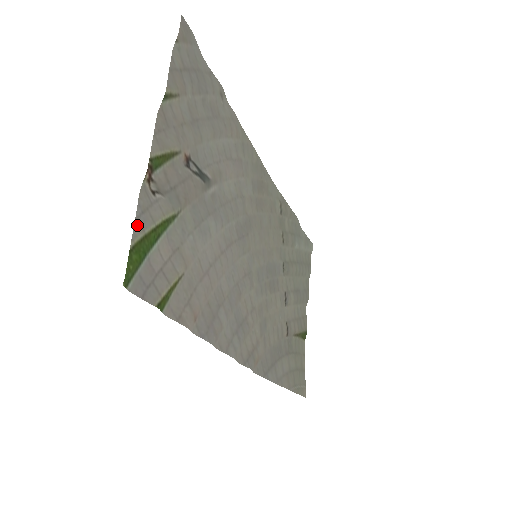
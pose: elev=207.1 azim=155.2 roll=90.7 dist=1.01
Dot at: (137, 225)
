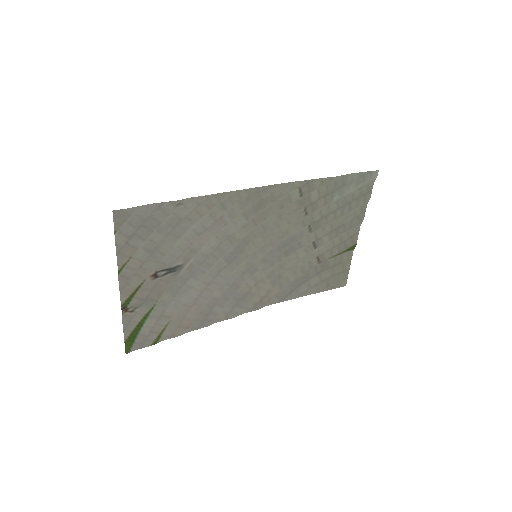
Dot at: (126, 332)
